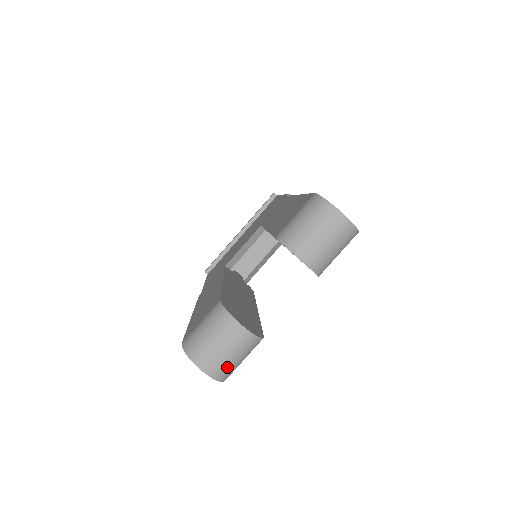
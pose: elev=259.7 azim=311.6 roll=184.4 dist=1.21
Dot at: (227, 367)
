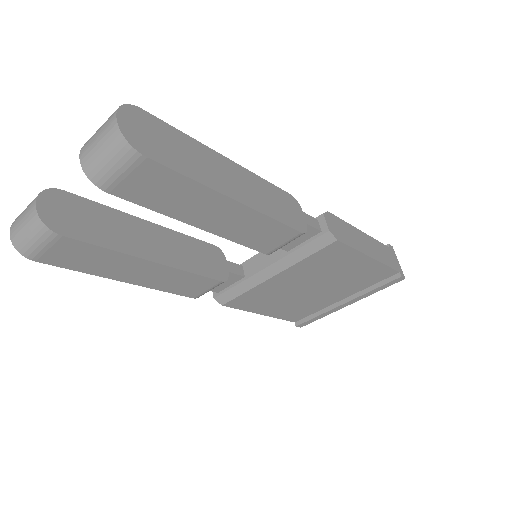
Dot at: (21, 238)
